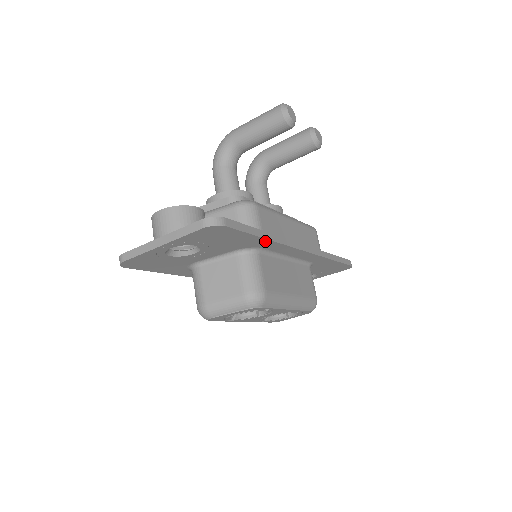
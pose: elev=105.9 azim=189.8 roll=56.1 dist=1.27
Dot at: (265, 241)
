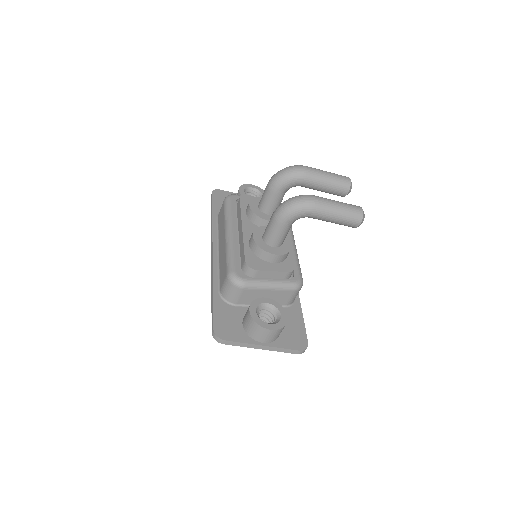
Dot at: occluded
